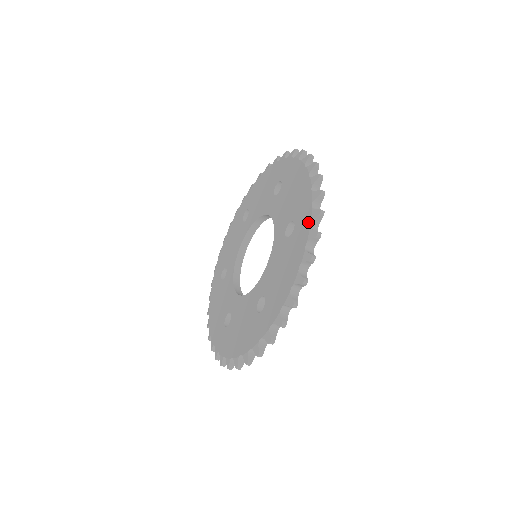
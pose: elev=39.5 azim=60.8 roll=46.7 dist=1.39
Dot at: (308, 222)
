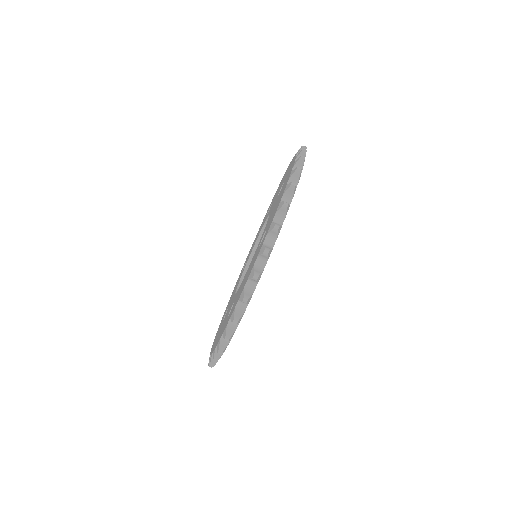
Dot at: (265, 236)
